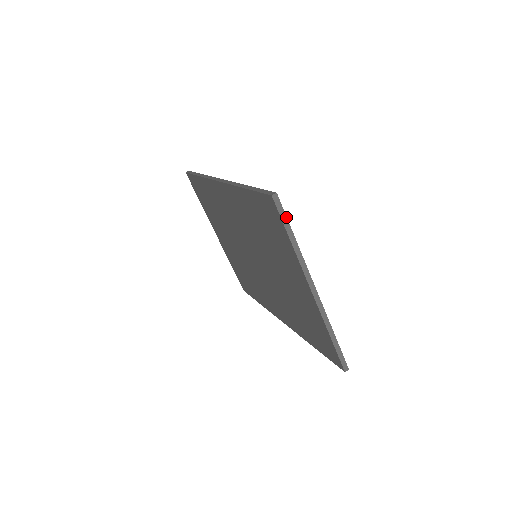
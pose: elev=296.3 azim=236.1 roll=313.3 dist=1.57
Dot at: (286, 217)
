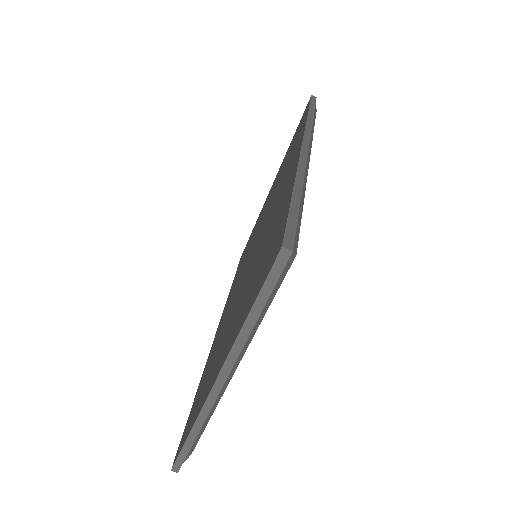
Dot at: (272, 288)
